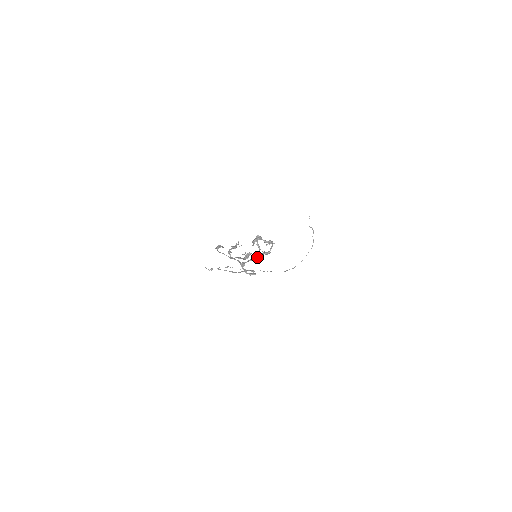
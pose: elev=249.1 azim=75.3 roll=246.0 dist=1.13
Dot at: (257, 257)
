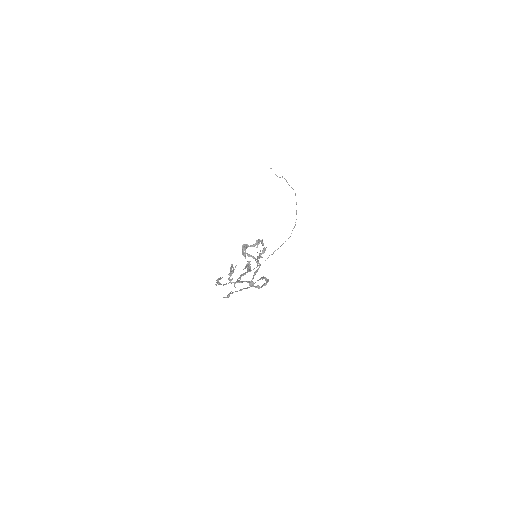
Dot at: occluded
